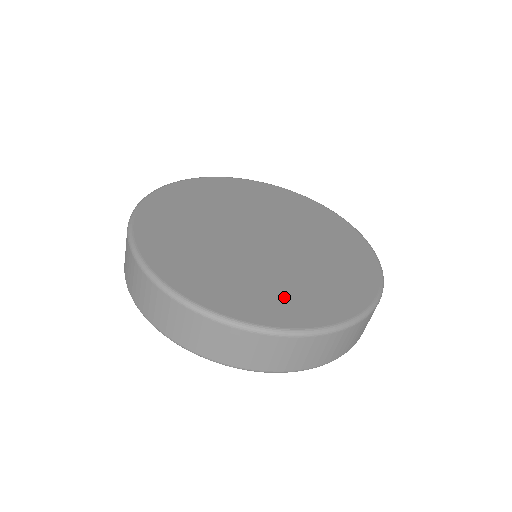
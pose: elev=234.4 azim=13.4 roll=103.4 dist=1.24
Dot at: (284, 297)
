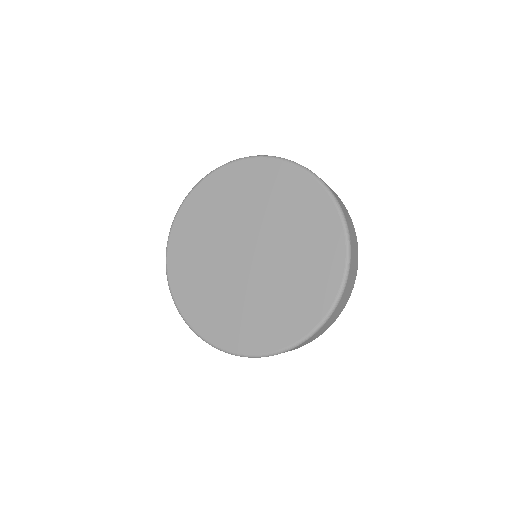
Dot at: (238, 323)
